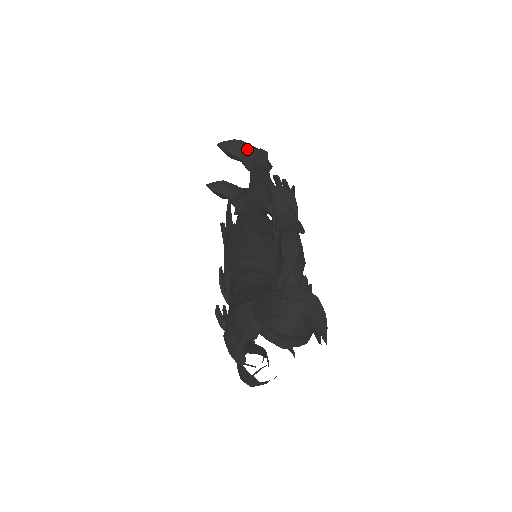
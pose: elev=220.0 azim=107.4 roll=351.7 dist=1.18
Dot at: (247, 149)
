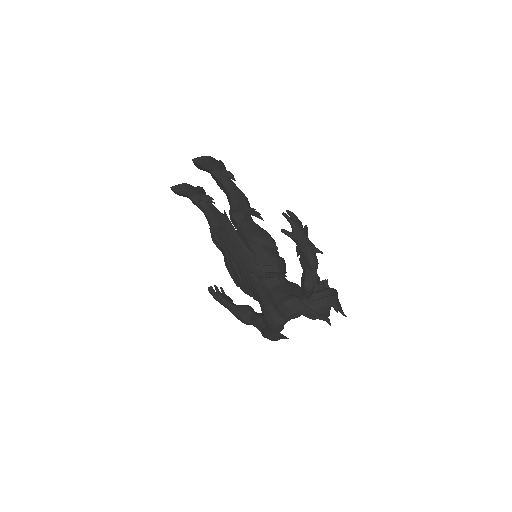
Dot at: (214, 163)
